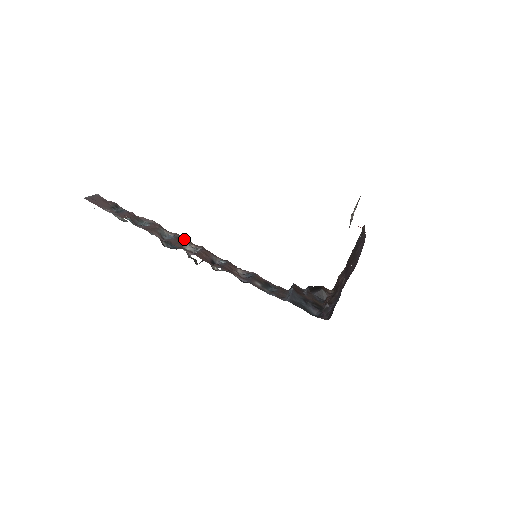
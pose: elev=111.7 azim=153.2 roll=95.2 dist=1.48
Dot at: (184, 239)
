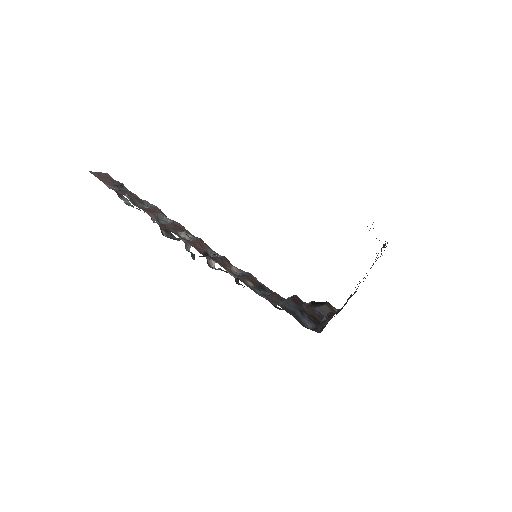
Dot at: (182, 228)
